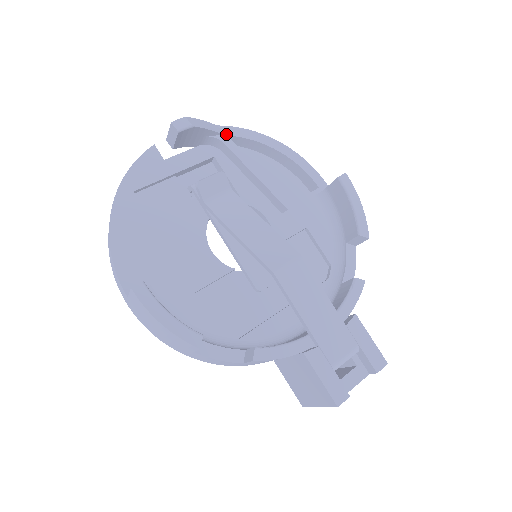
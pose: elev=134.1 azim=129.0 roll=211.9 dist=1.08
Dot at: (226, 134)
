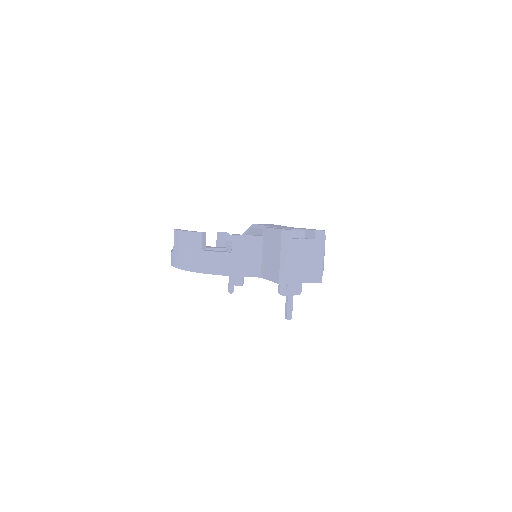
Dot at: occluded
